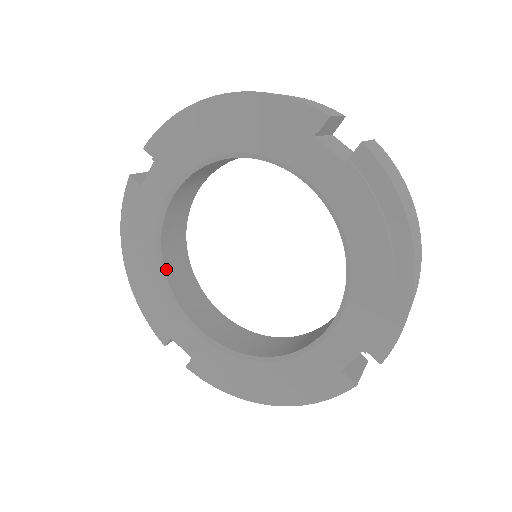
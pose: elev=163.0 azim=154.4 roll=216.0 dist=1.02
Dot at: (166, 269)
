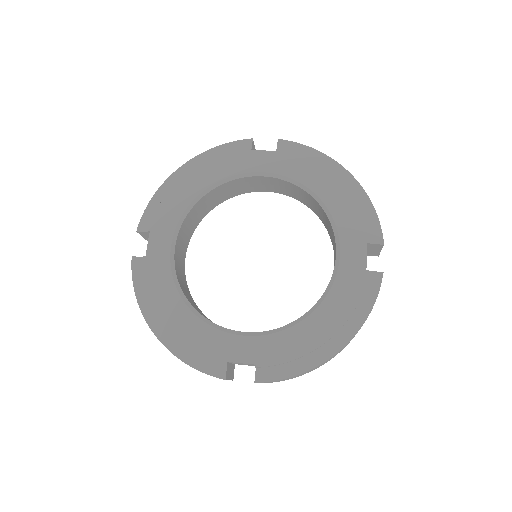
Dot at: (193, 307)
